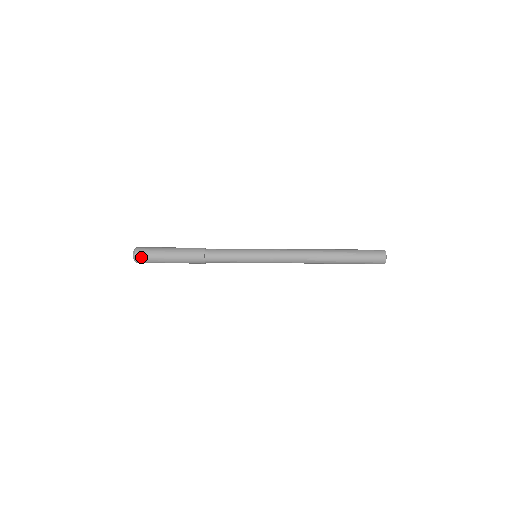
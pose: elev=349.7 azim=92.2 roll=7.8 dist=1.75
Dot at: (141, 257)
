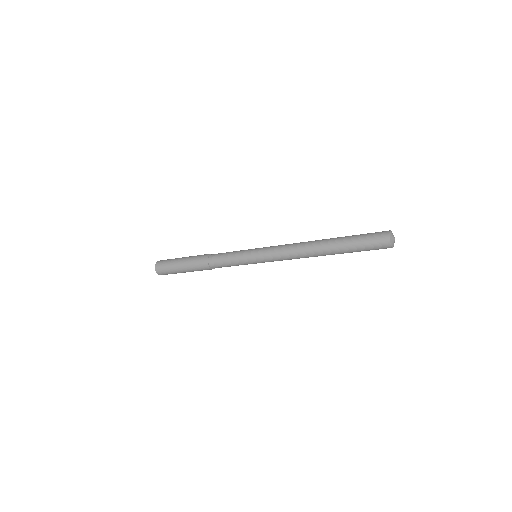
Dot at: (160, 271)
